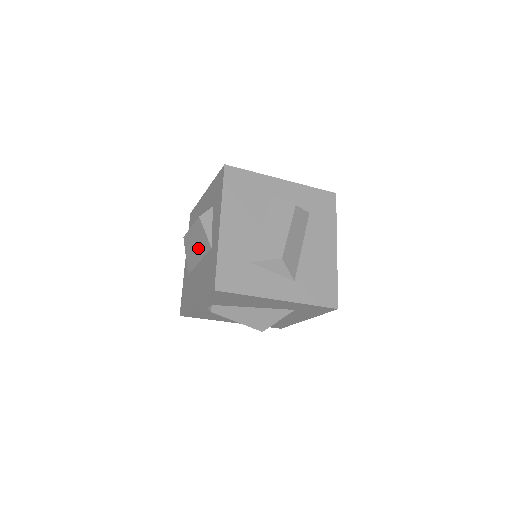
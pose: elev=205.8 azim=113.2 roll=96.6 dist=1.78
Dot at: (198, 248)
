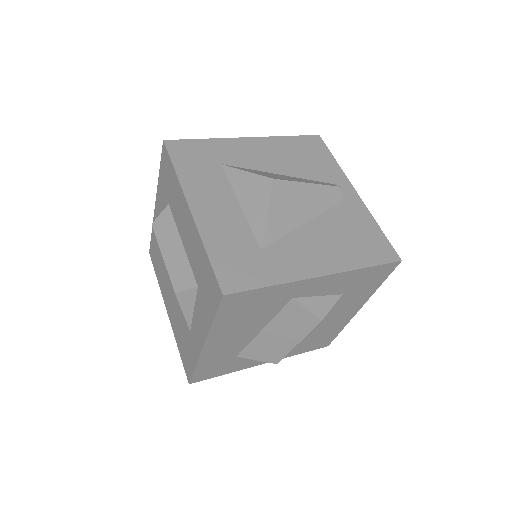
Dot at: occluded
